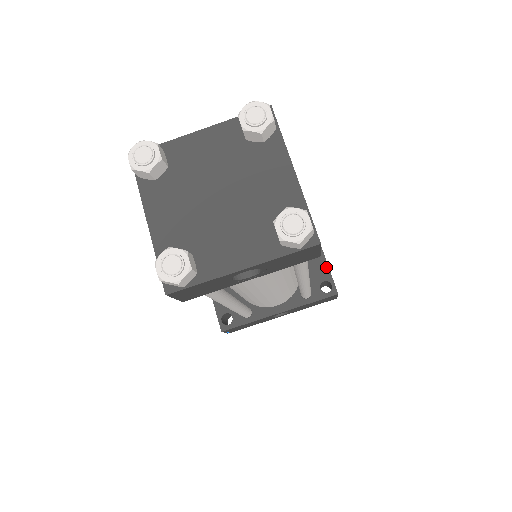
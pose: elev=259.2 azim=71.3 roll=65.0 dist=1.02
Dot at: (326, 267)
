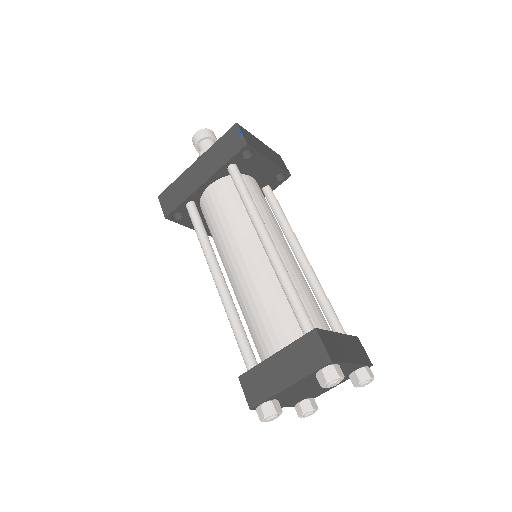
Dot at: (276, 167)
